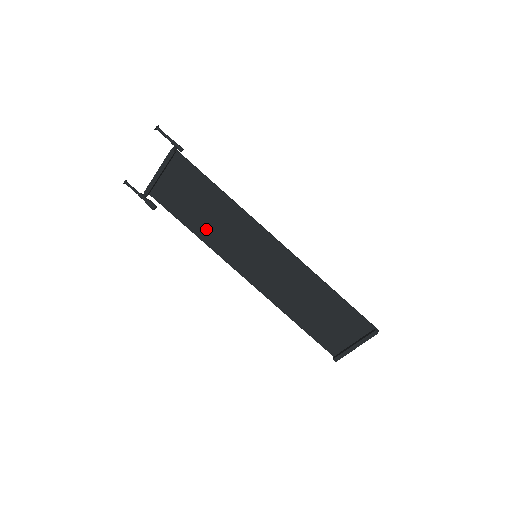
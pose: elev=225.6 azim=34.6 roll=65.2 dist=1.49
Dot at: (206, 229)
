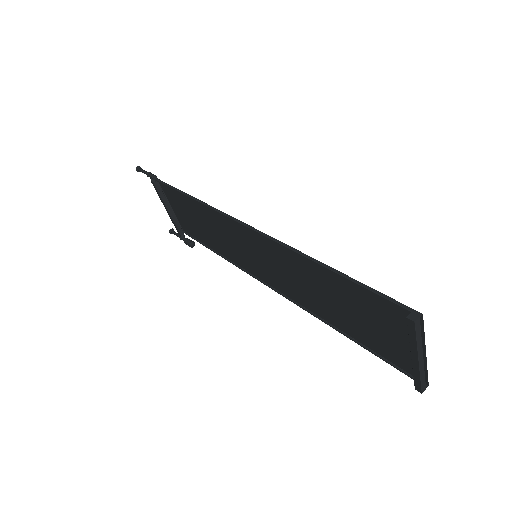
Dot at: (221, 246)
